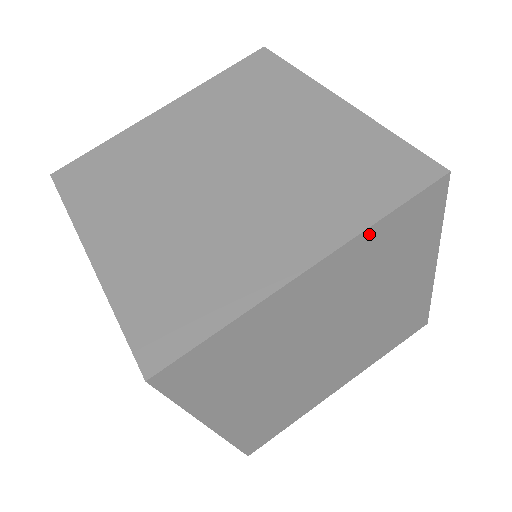
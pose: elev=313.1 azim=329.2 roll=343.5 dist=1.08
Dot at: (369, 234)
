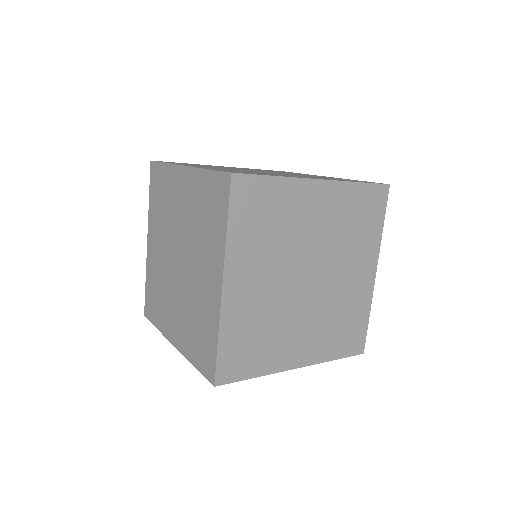
Dot at: occluded
